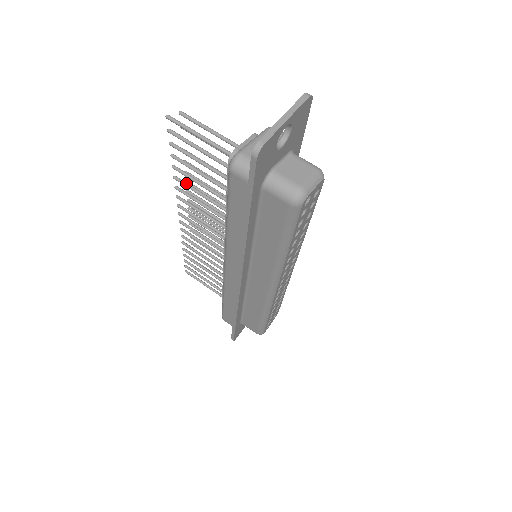
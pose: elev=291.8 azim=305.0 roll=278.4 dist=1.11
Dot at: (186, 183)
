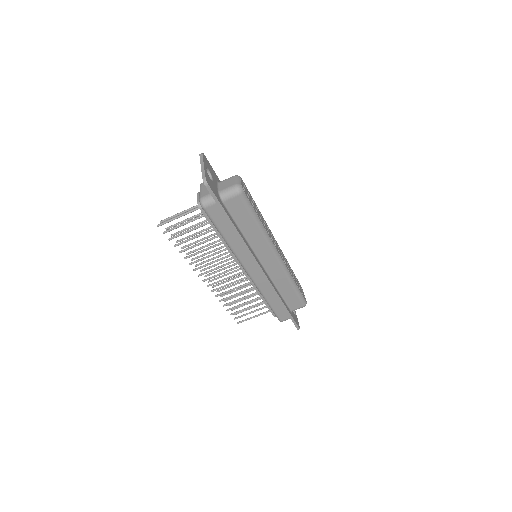
Dot at: (192, 254)
